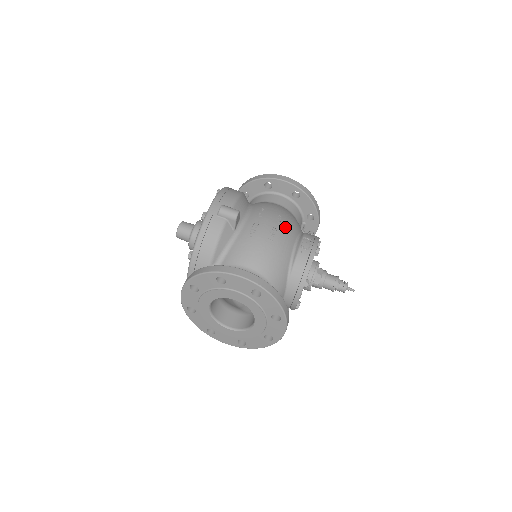
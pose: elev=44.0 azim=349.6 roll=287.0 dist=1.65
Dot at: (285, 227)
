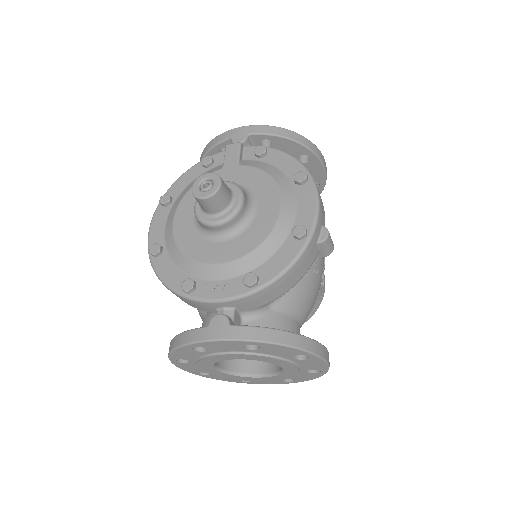
Dot at: occluded
